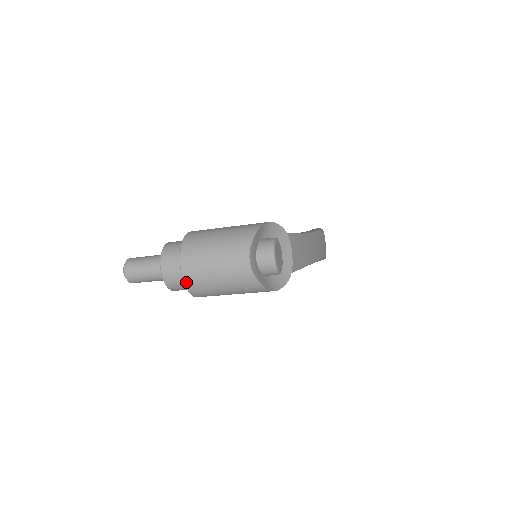
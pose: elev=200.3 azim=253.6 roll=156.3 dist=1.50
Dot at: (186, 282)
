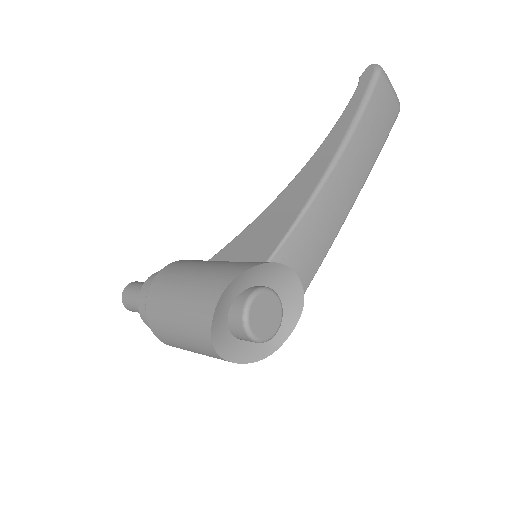
Dot at: occluded
